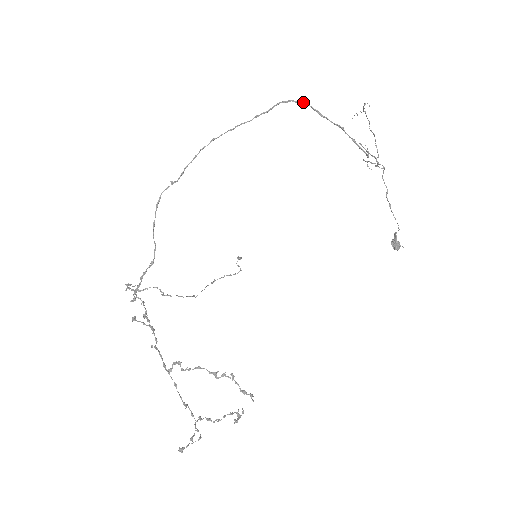
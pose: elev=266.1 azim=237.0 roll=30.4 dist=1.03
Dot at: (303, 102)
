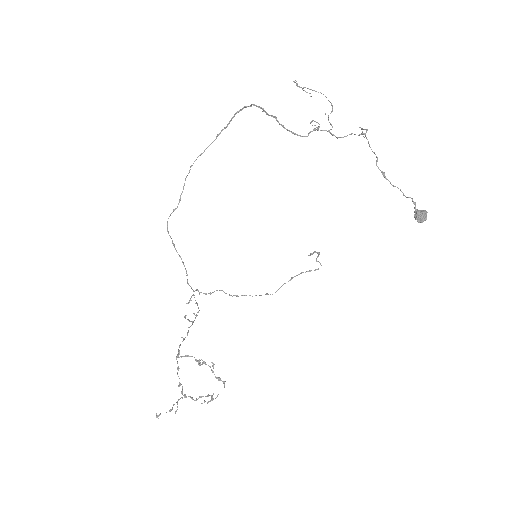
Dot at: (251, 105)
